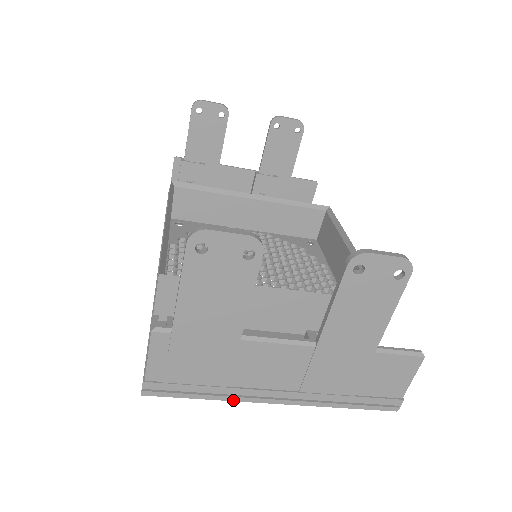
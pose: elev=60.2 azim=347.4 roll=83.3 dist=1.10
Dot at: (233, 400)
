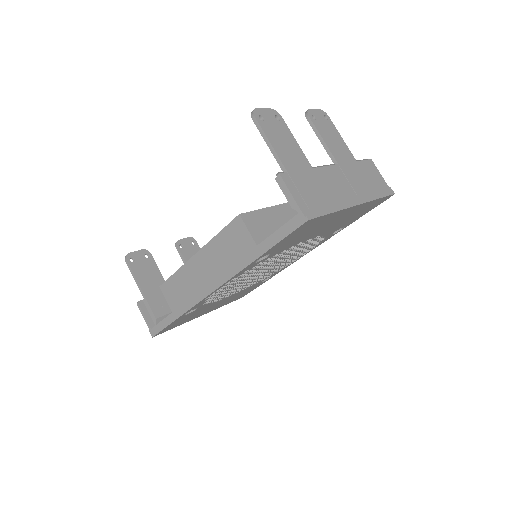
Dot at: (342, 209)
